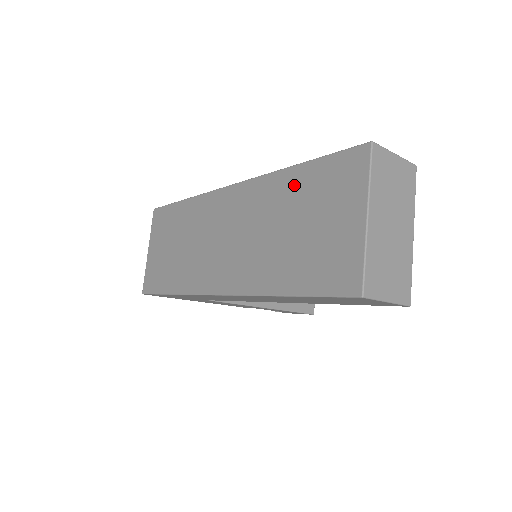
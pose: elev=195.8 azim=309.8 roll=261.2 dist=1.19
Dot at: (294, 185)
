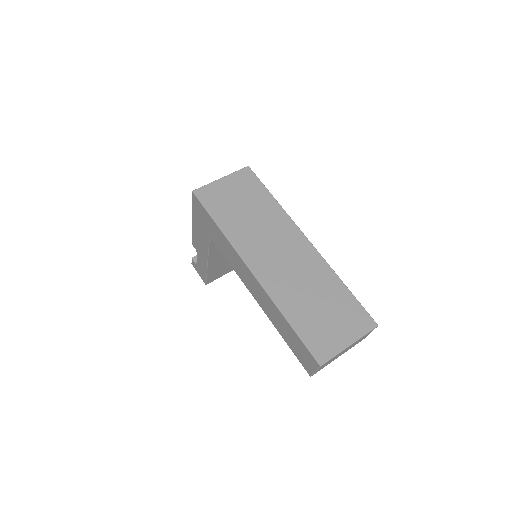
Dot at: (337, 290)
